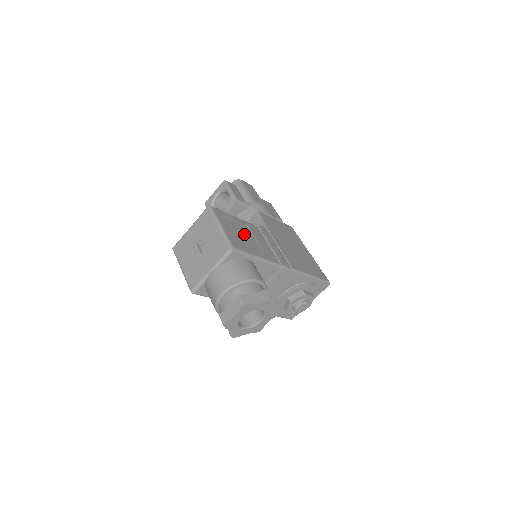
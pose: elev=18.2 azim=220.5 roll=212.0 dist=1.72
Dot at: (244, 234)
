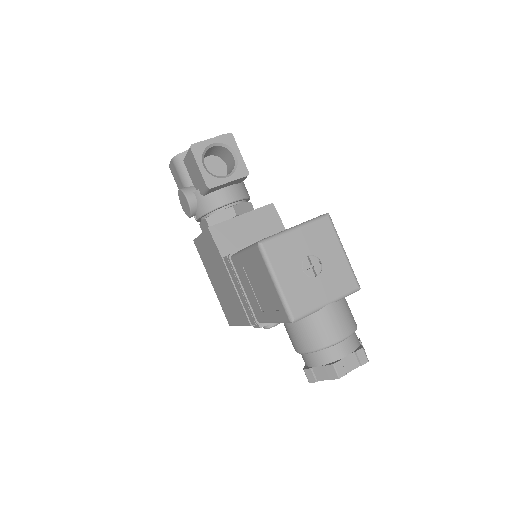
Dot at: occluded
